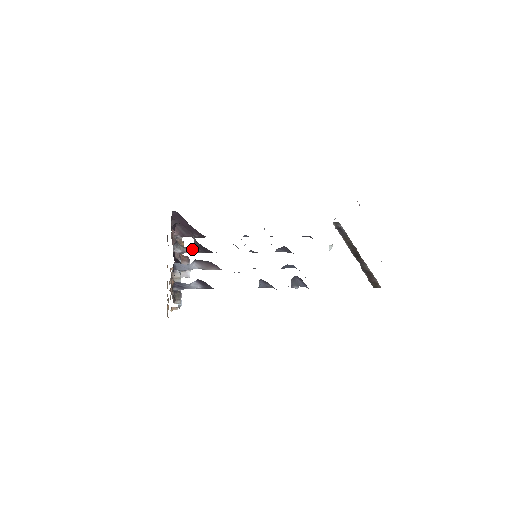
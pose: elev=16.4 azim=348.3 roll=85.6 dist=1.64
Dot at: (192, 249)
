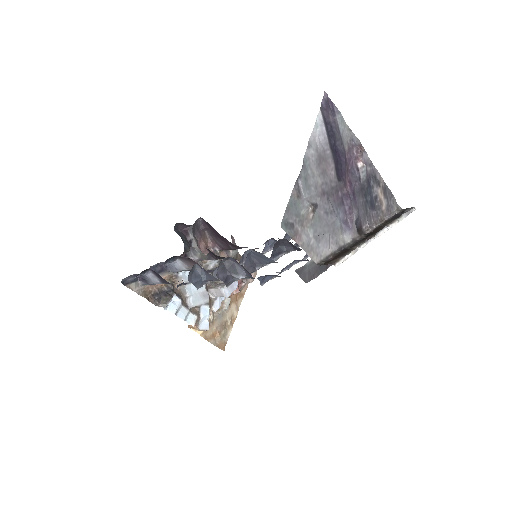
Dot at: (207, 256)
